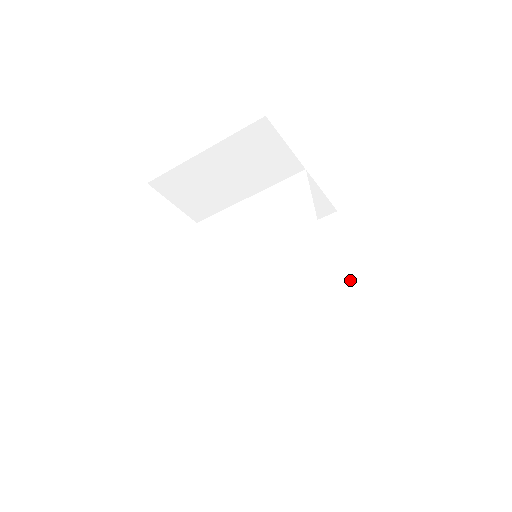
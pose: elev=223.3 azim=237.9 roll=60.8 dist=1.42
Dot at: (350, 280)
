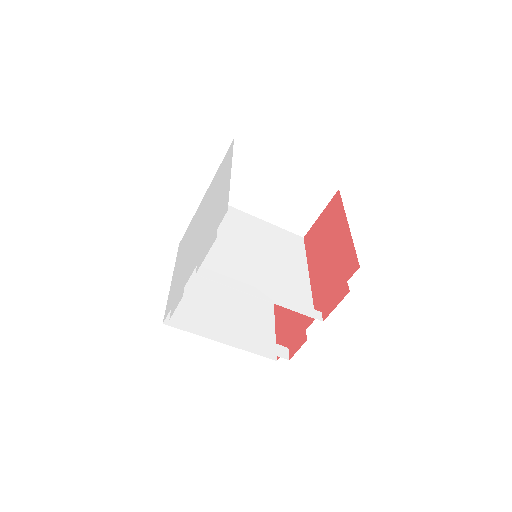
Dot at: (271, 328)
